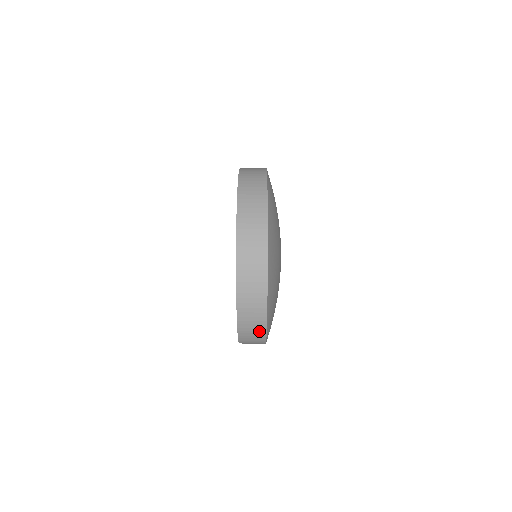
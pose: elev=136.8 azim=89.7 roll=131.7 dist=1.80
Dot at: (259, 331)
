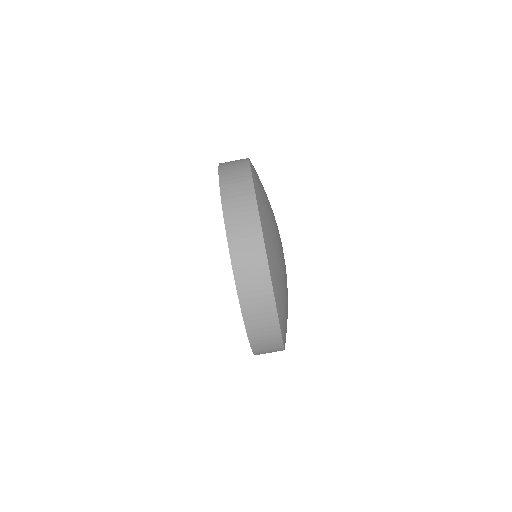
Dot at: (273, 338)
